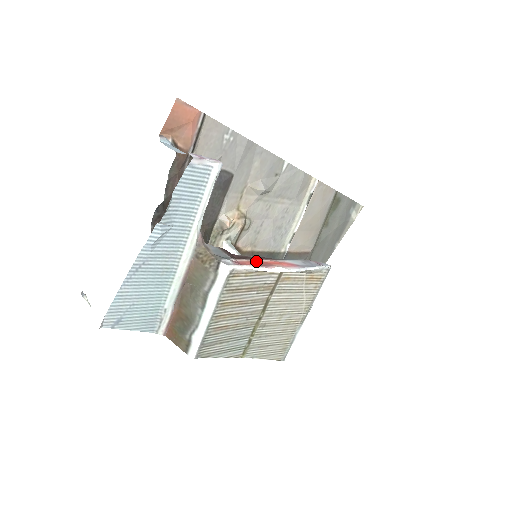
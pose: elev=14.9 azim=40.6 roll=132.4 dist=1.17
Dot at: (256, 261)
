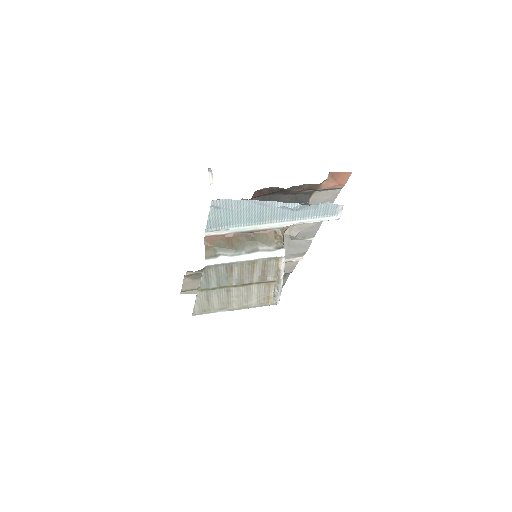
Dot at: occluded
